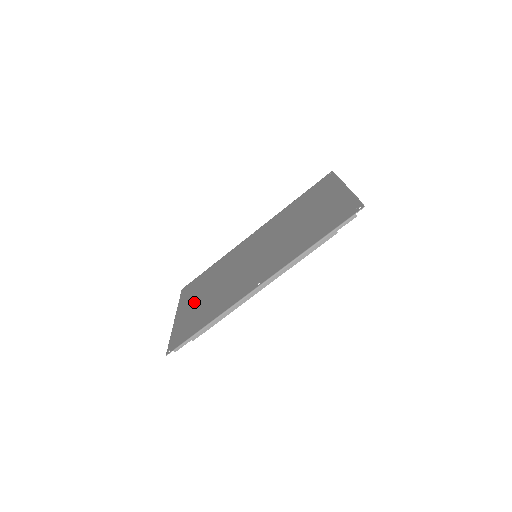
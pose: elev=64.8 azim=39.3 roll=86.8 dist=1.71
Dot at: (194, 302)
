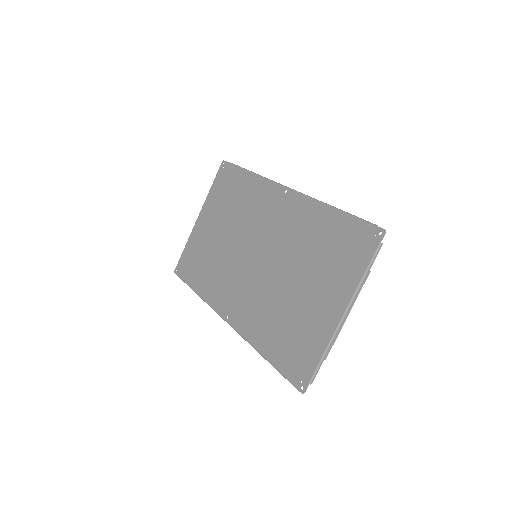
Dot at: (210, 224)
